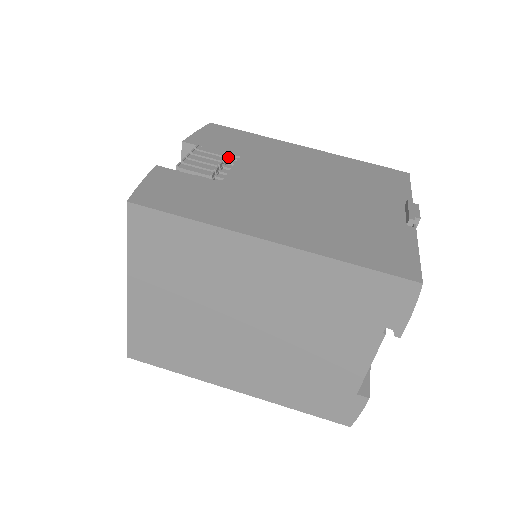
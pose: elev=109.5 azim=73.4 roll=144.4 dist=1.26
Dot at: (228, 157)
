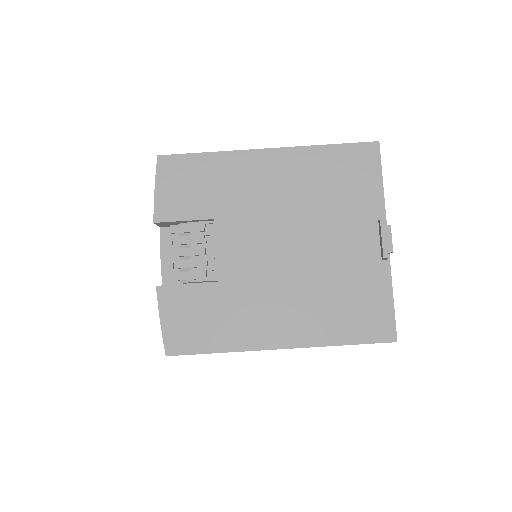
Dot at: (204, 226)
